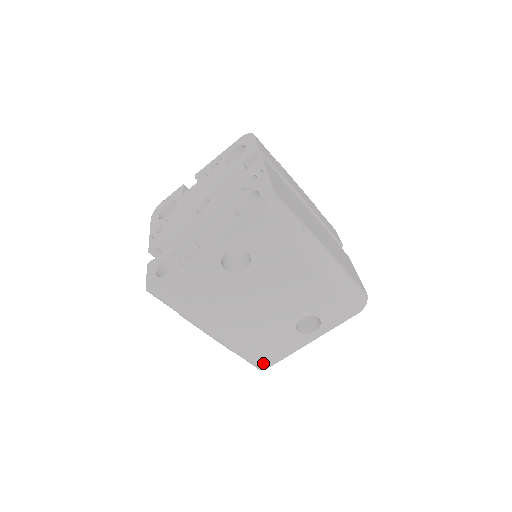
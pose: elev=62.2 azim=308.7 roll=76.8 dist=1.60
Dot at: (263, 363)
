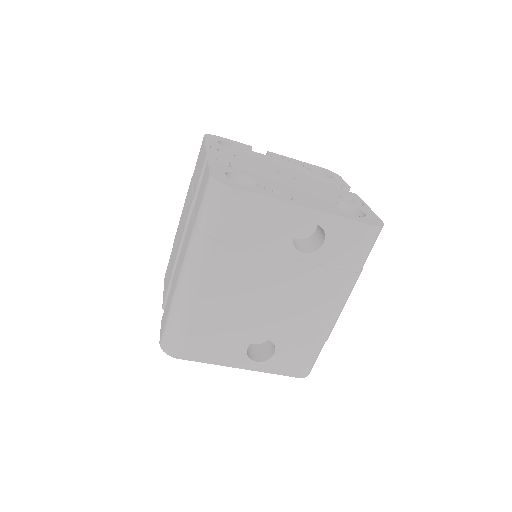
Dot at: (182, 349)
